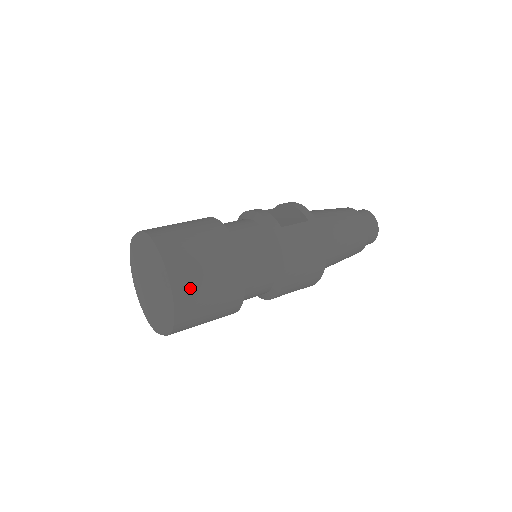
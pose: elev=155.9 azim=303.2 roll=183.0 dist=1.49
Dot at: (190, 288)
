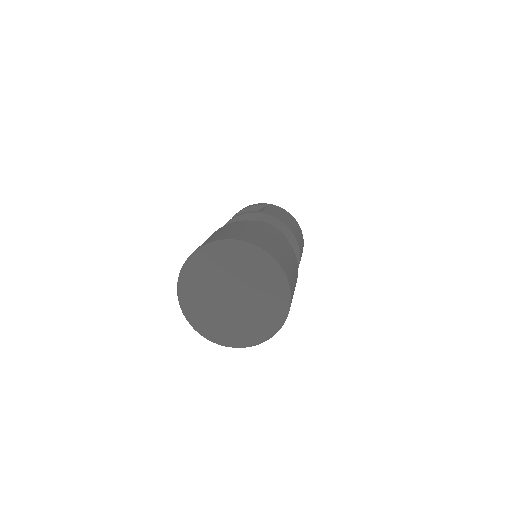
Dot at: (277, 253)
